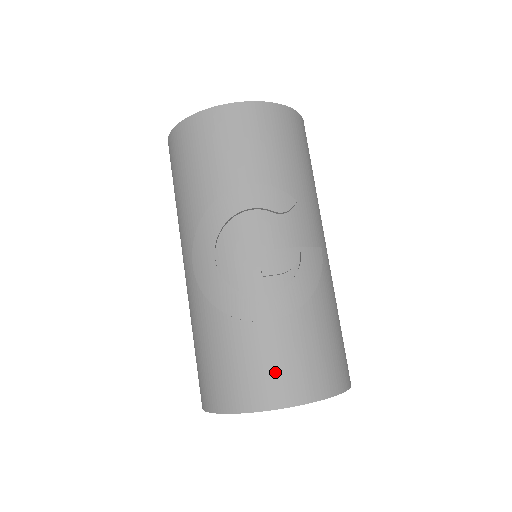
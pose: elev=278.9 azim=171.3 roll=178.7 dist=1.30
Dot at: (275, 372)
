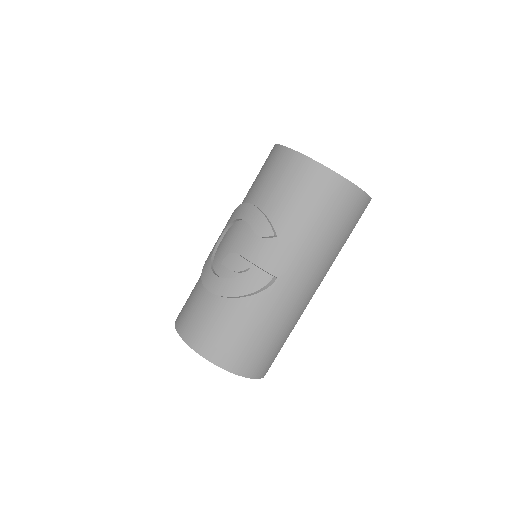
Dot at: (192, 318)
